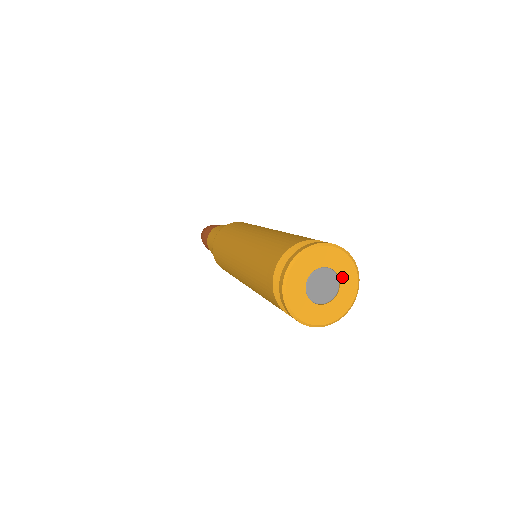
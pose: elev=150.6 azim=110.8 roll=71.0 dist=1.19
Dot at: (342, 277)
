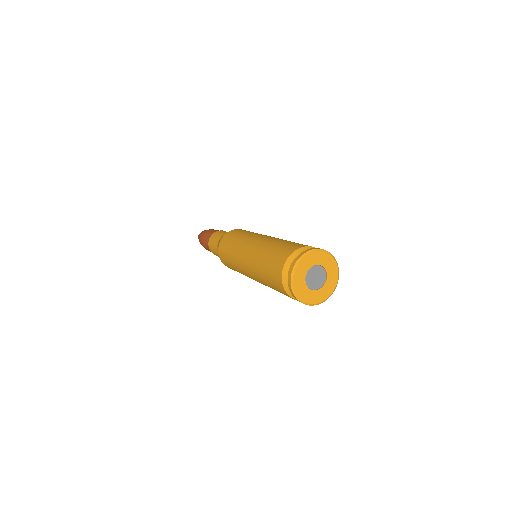
Dot at: (323, 264)
